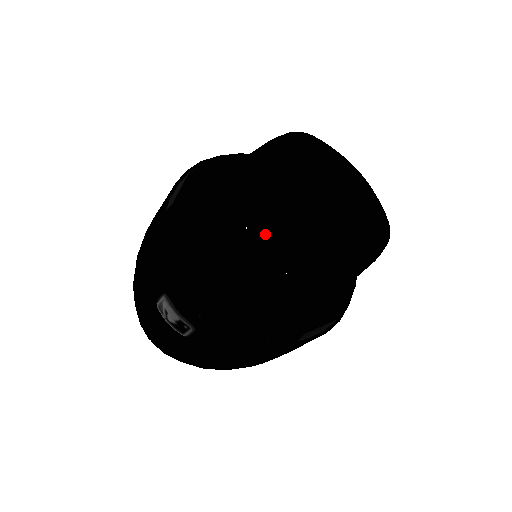
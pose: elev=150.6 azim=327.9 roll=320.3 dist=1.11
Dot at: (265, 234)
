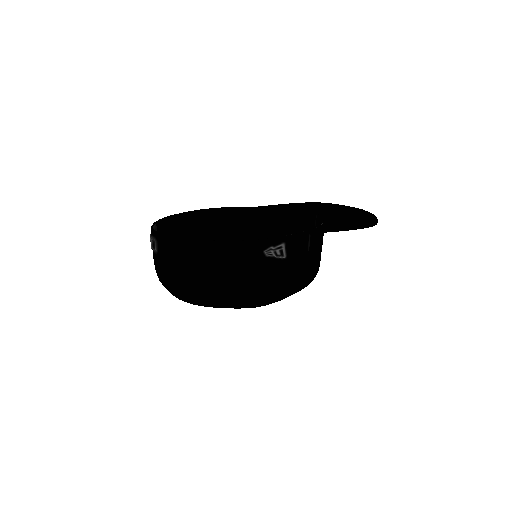
Dot at: occluded
